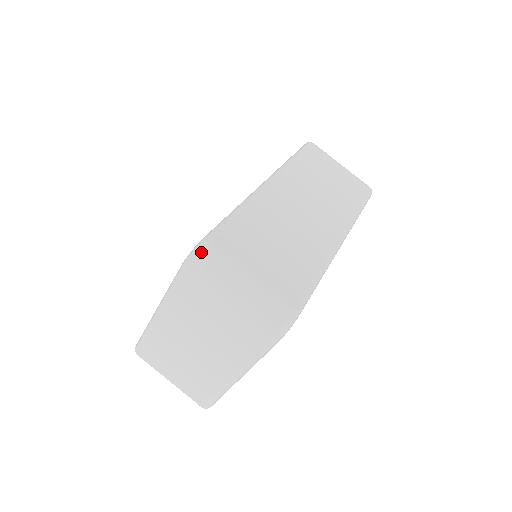
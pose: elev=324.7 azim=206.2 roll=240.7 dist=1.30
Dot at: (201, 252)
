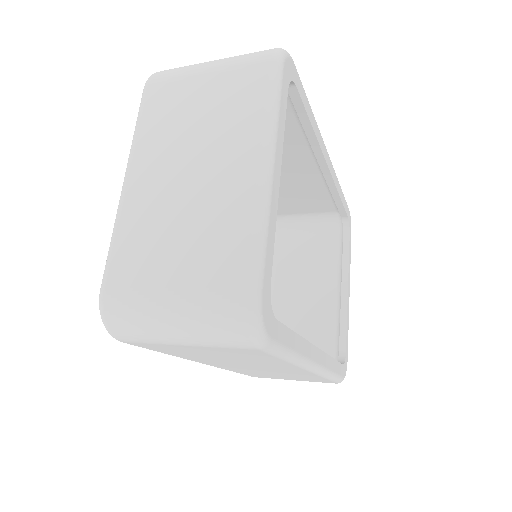
Dot at: occluded
